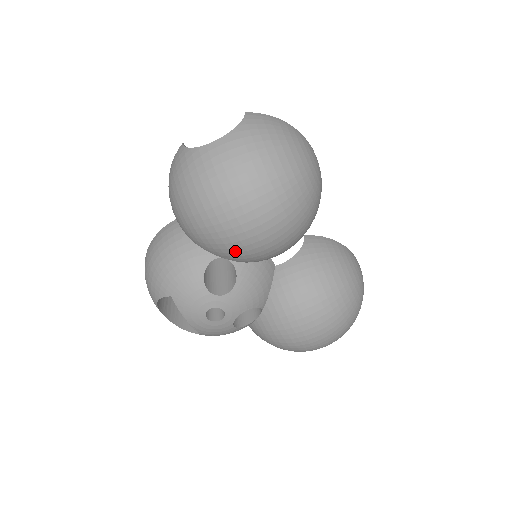
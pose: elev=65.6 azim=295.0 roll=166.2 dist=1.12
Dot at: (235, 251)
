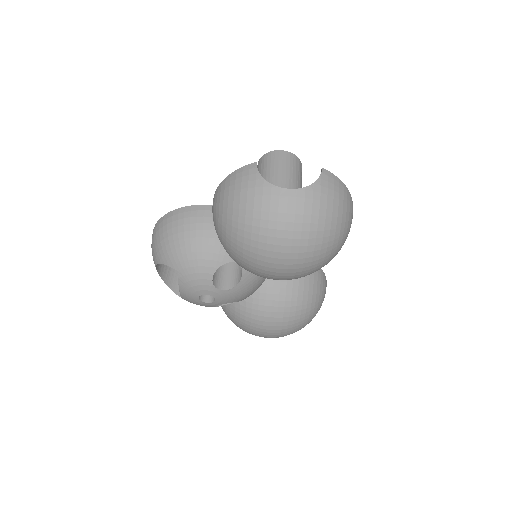
Dot at: (253, 271)
